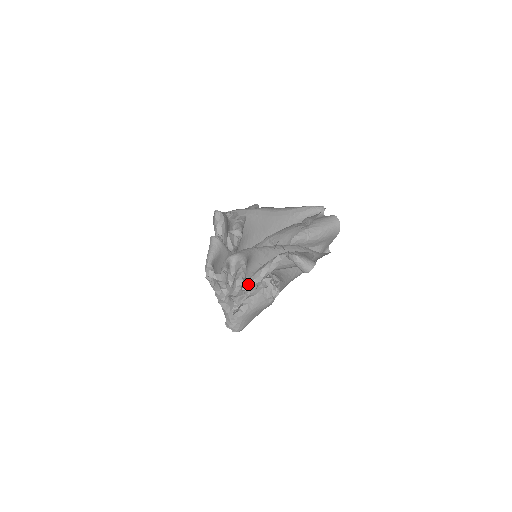
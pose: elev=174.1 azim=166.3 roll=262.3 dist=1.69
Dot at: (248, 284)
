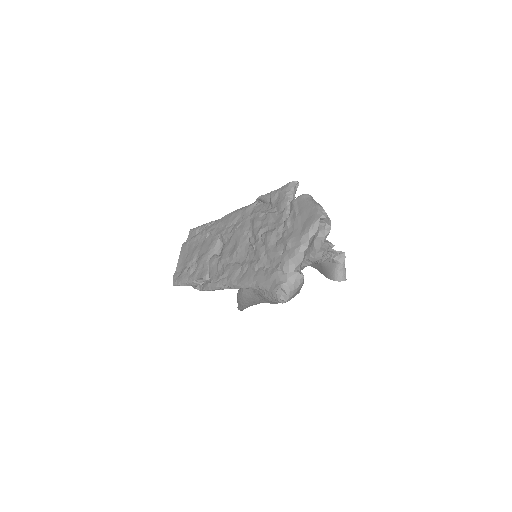
Dot at: occluded
